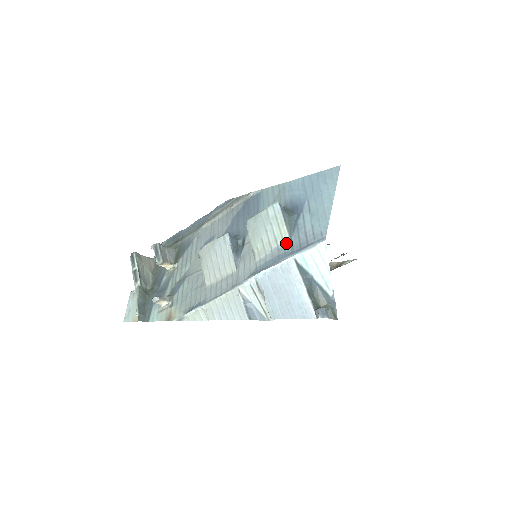
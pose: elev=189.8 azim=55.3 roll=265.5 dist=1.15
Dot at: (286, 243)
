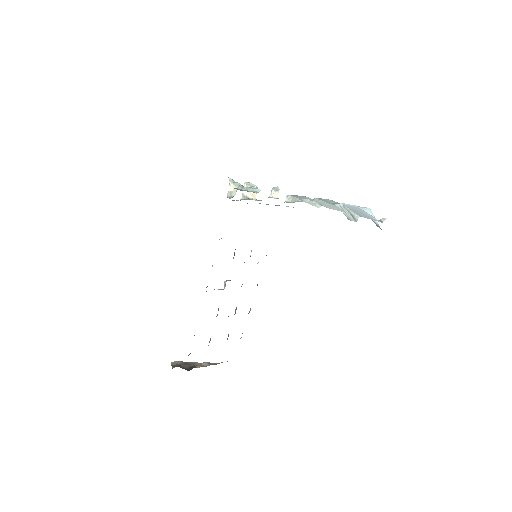
Dot at: occluded
